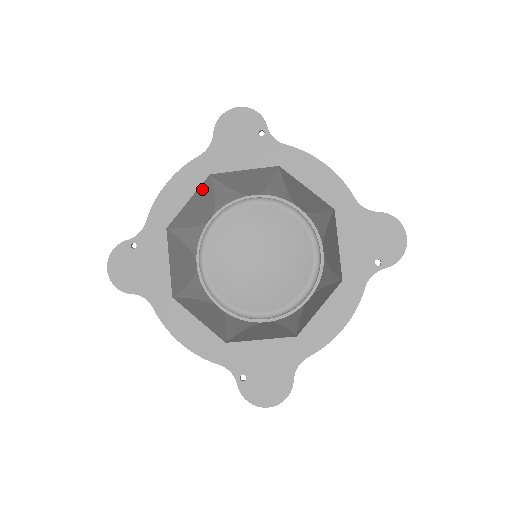
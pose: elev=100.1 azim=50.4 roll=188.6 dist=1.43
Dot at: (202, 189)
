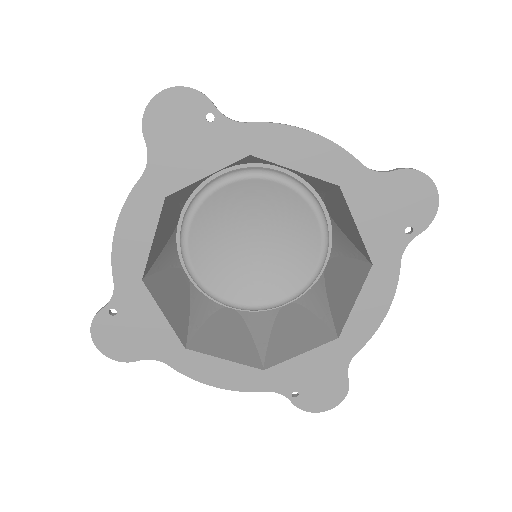
Dot at: (162, 215)
